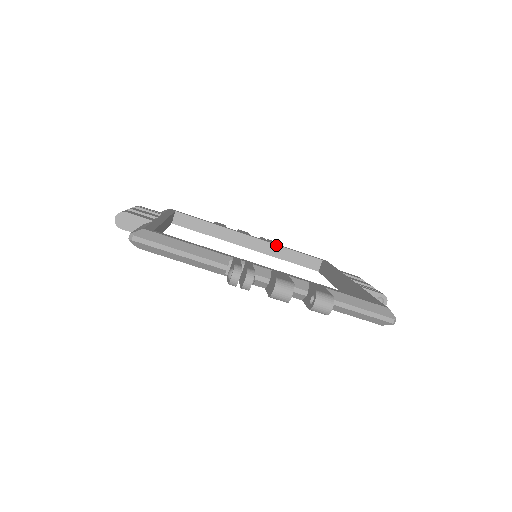
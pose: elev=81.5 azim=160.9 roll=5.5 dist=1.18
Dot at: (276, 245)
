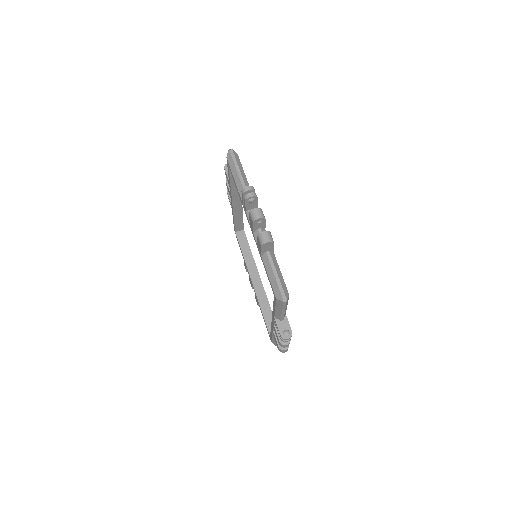
Dot at: occluded
